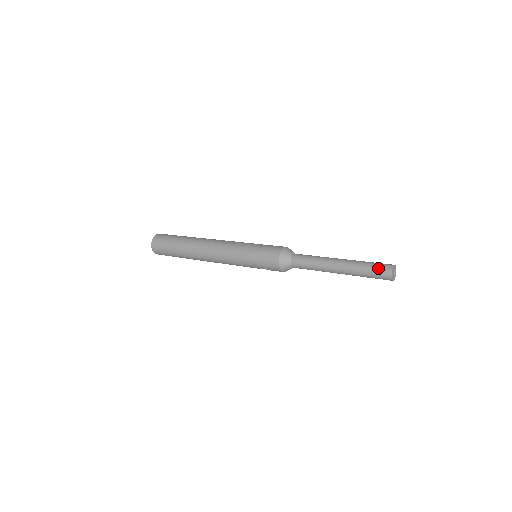
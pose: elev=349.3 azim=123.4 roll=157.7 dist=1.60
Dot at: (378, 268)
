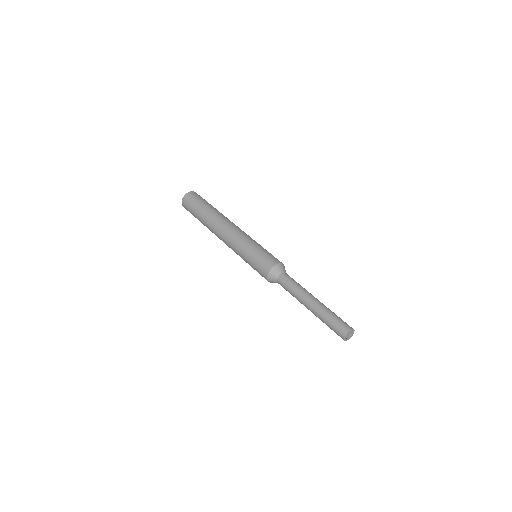
Dot at: (336, 328)
